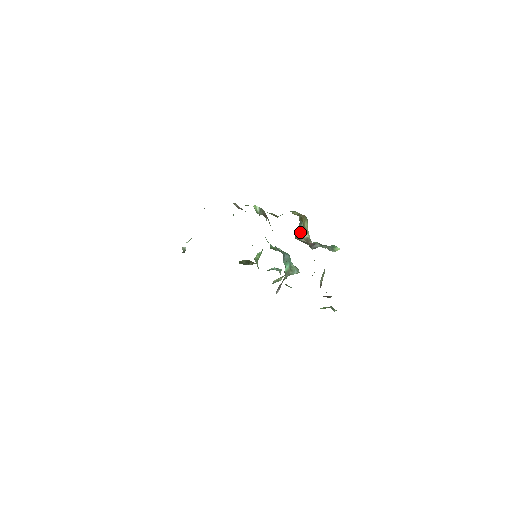
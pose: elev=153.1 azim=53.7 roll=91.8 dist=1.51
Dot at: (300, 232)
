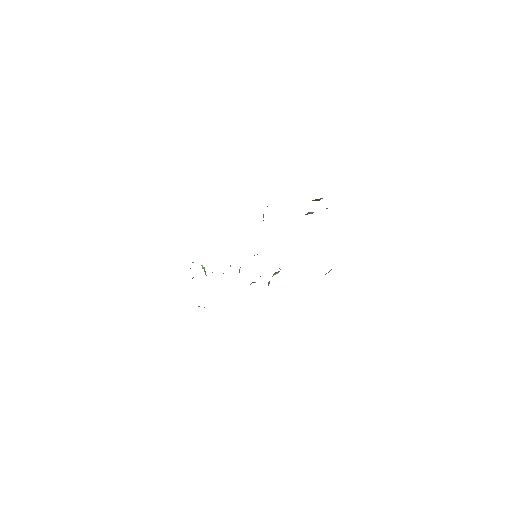
Dot at: occluded
